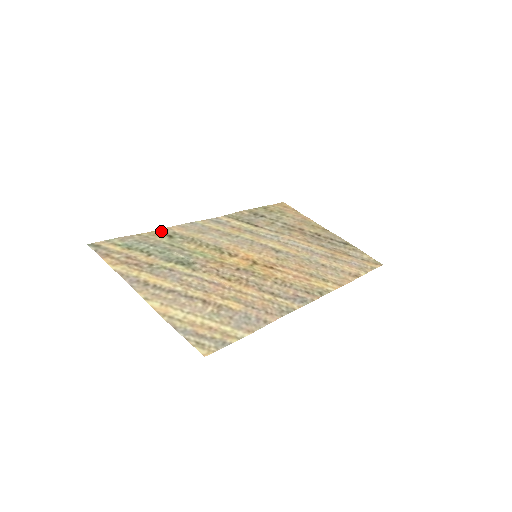
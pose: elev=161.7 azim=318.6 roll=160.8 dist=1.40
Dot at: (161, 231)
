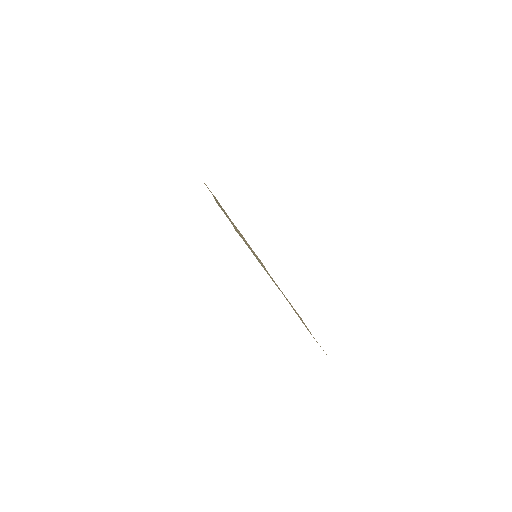
Dot at: occluded
